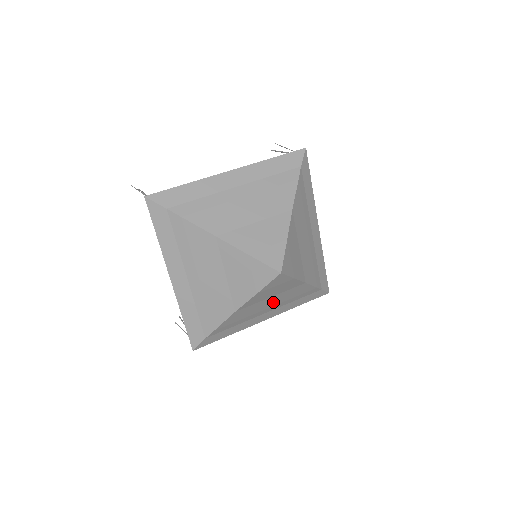
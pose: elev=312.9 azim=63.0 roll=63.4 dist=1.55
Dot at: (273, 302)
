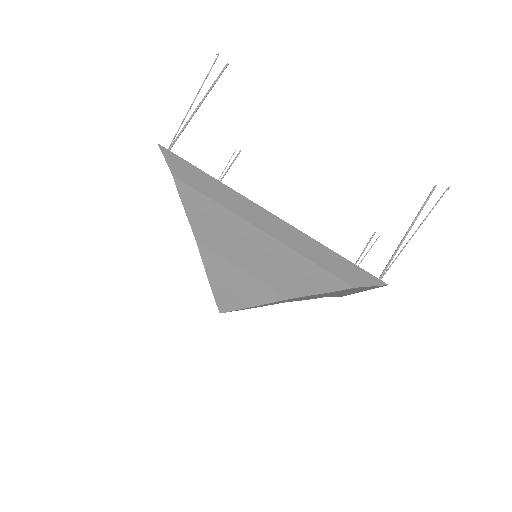
Dot at: occluded
